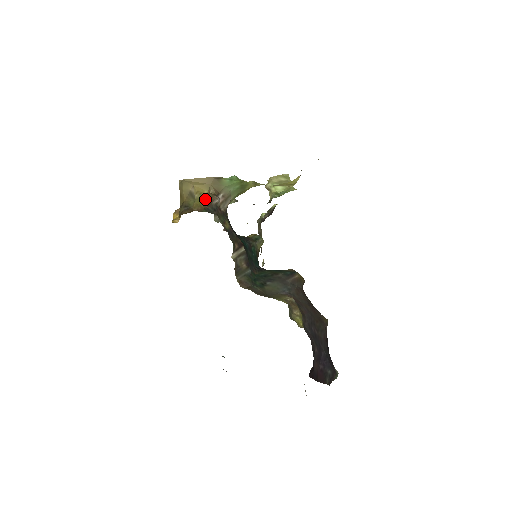
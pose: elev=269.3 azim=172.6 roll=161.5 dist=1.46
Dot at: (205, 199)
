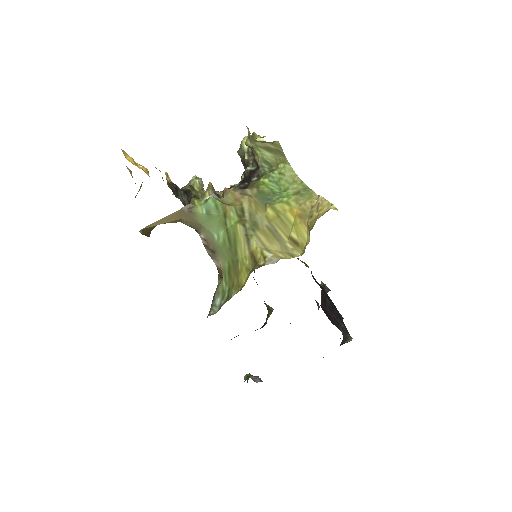
Dot at: occluded
